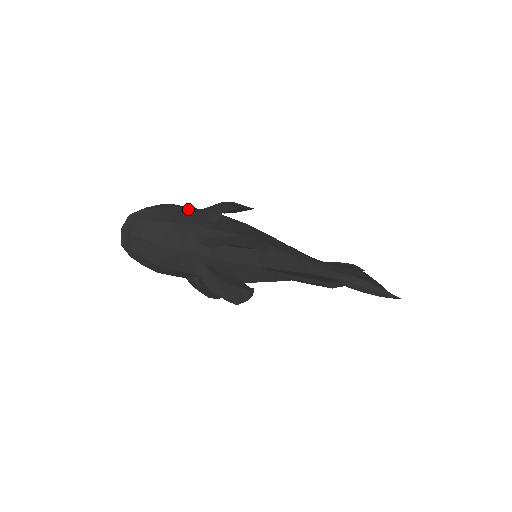
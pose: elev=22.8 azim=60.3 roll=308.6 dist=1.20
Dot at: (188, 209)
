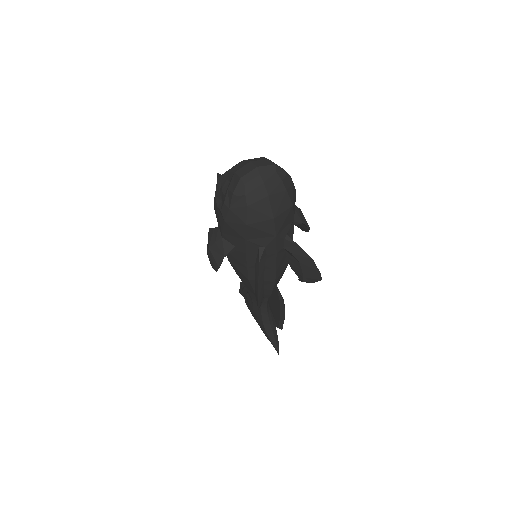
Dot at: occluded
